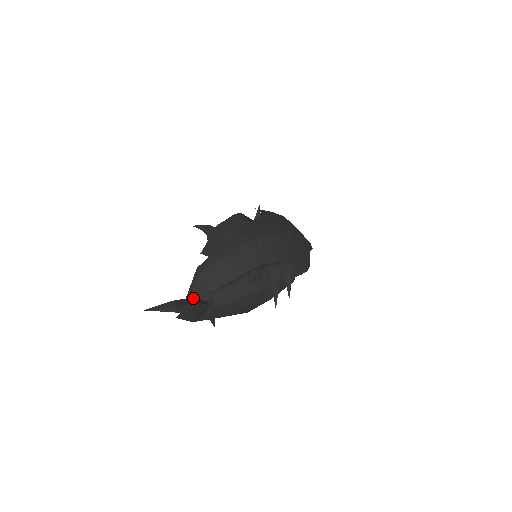
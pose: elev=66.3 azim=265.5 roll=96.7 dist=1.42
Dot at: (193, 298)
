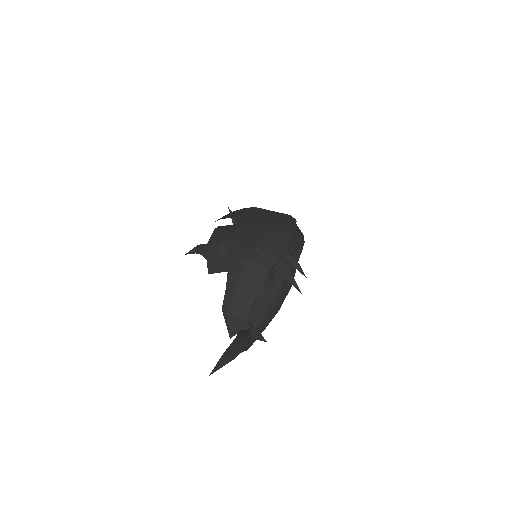
Dot at: (236, 337)
